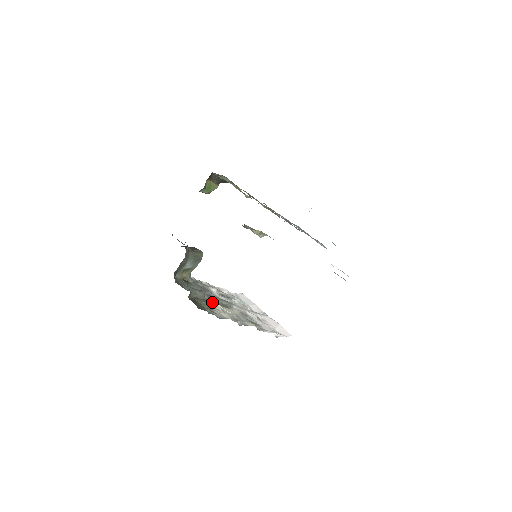
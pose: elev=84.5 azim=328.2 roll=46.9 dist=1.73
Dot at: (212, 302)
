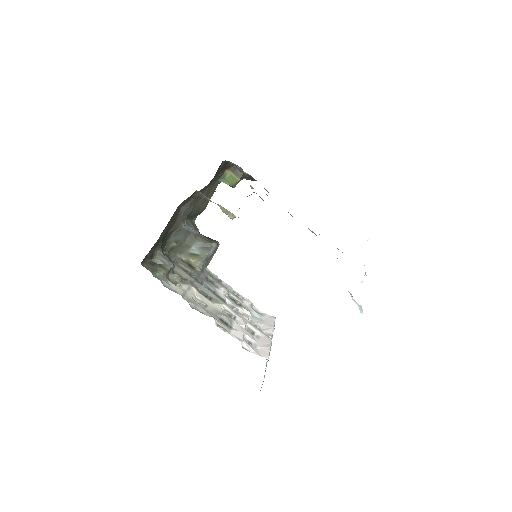
Dot at: (188, 283)
